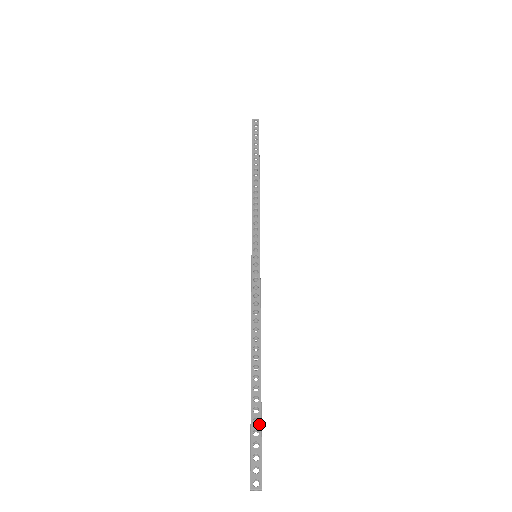
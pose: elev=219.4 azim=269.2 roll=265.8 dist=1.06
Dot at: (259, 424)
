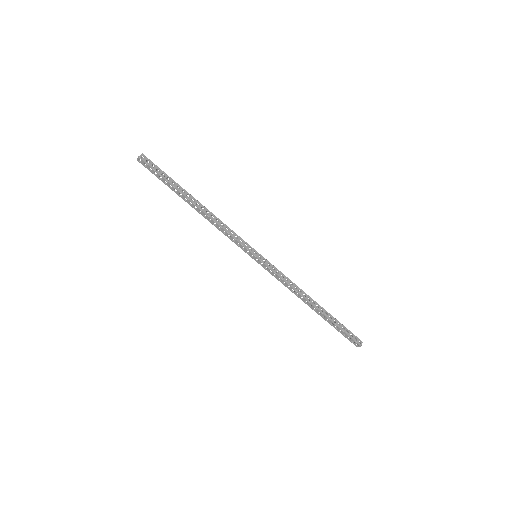
Dot at: (338, 328)
